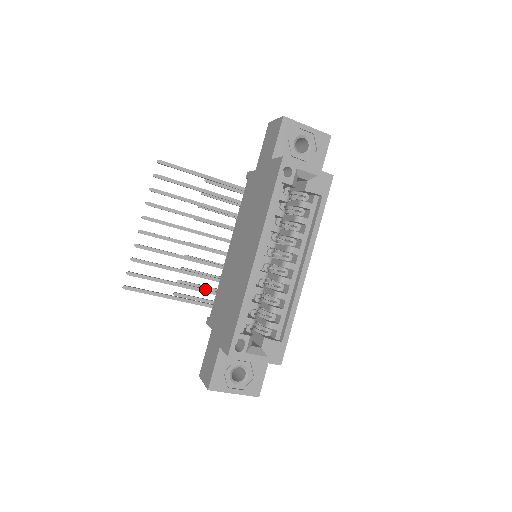
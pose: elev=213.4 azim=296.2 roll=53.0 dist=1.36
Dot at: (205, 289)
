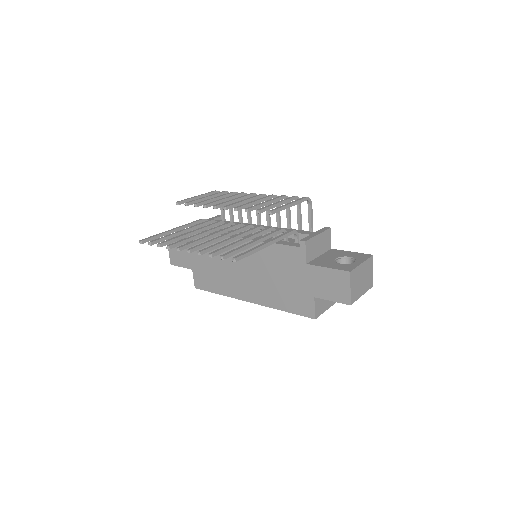
Dot at: occluded
